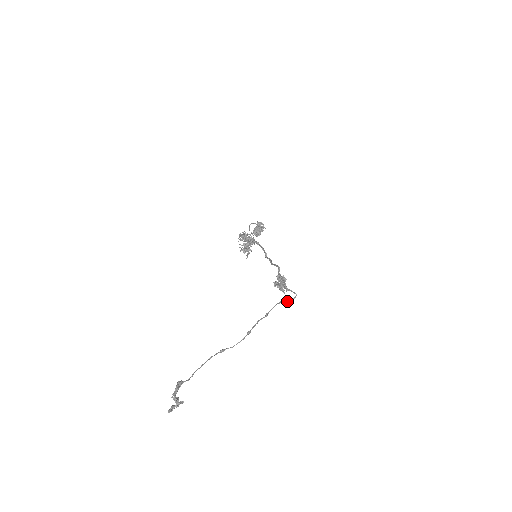
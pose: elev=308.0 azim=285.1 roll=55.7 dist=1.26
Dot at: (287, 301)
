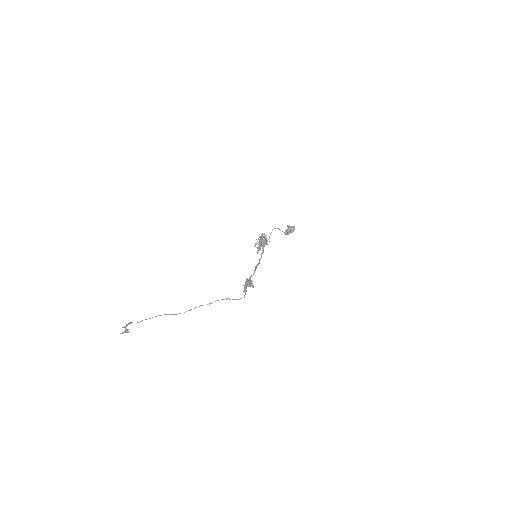
Dot at: (232, 299)
